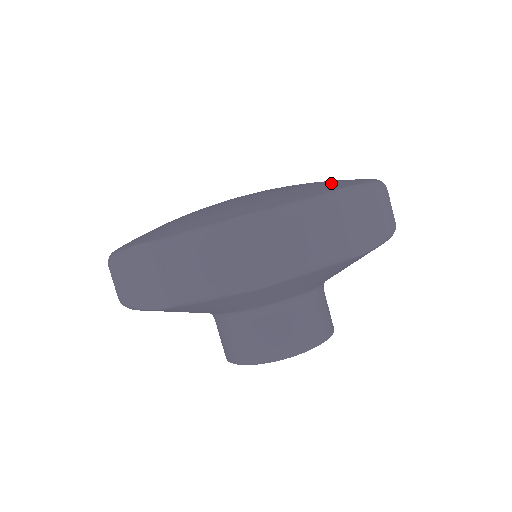
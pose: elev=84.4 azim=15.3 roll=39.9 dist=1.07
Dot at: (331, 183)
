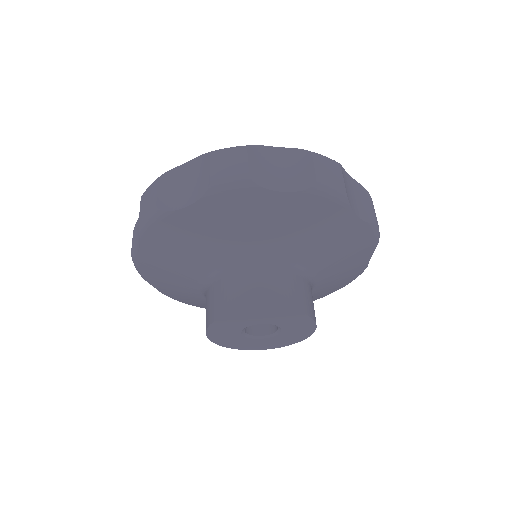
Dot at: occluded
